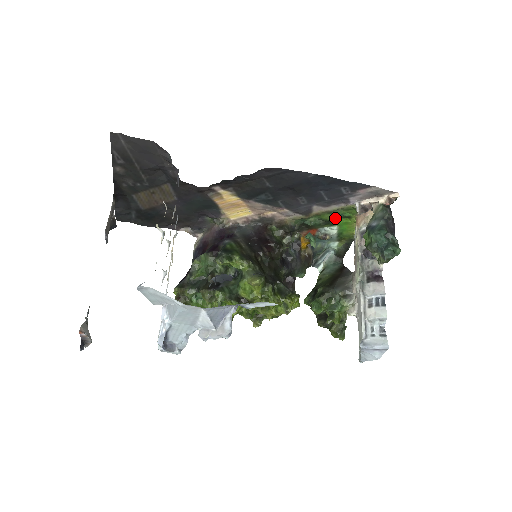
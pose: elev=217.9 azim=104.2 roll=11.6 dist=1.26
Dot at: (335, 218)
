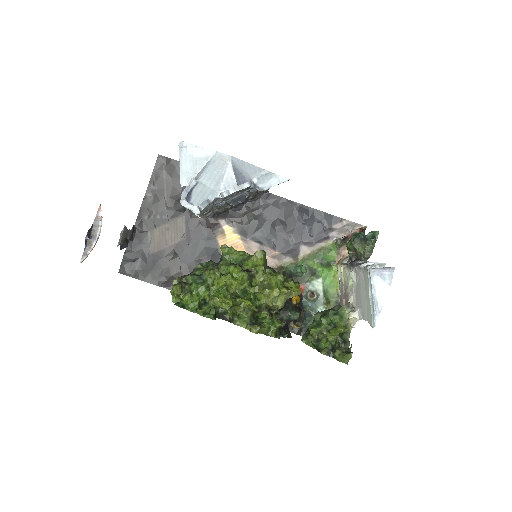
Dot at: (319, 267)
